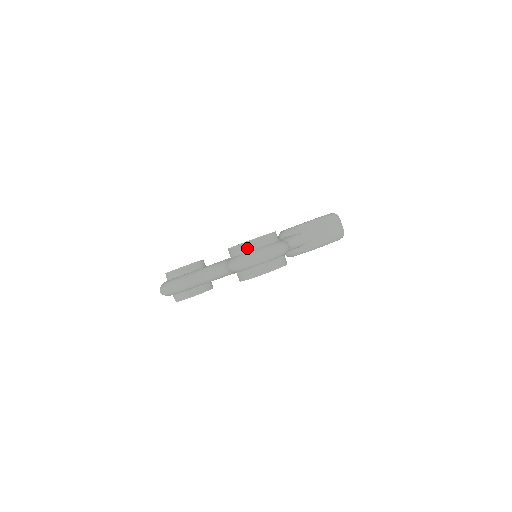
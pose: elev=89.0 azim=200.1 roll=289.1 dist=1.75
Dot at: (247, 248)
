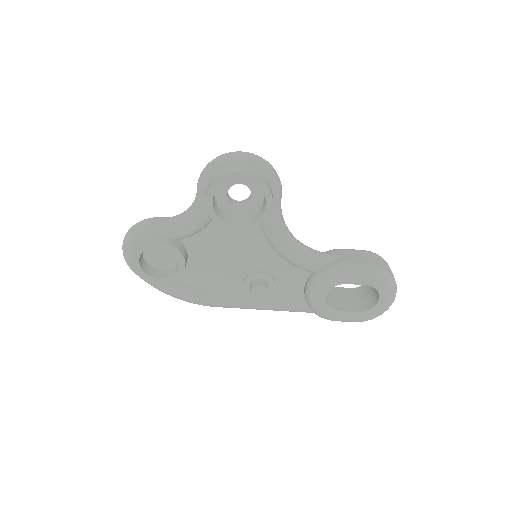
Dot at: occluded
